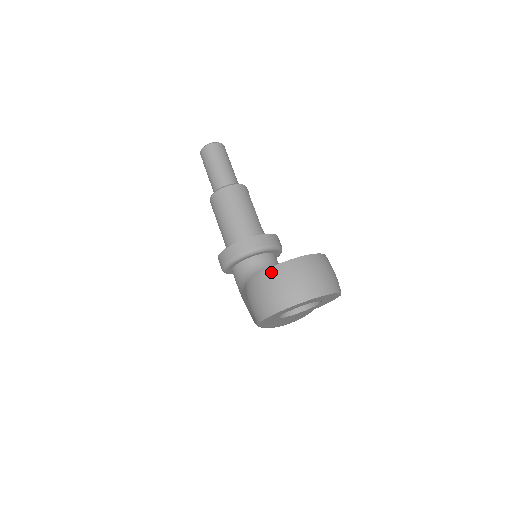
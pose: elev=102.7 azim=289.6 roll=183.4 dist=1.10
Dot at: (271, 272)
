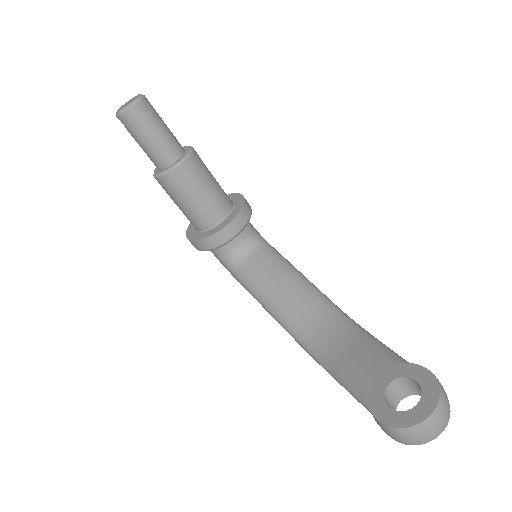
Dot at: (418, 428)
